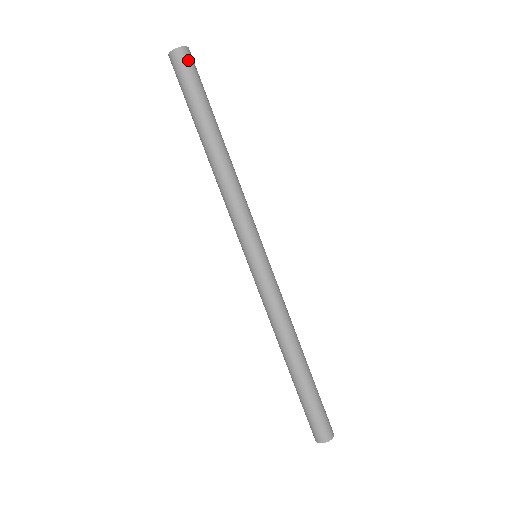
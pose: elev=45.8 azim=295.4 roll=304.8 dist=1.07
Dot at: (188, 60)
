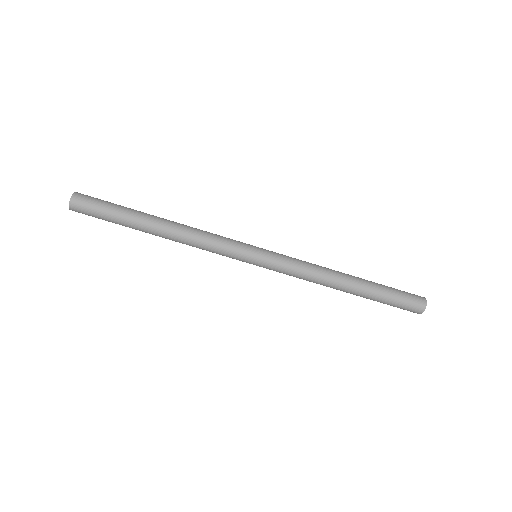
Dot at: (83, 202)
